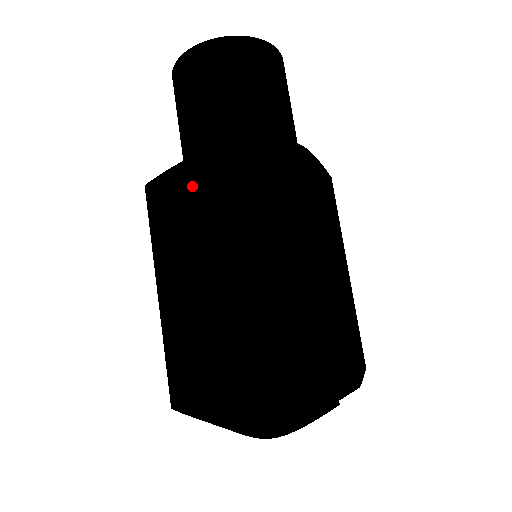
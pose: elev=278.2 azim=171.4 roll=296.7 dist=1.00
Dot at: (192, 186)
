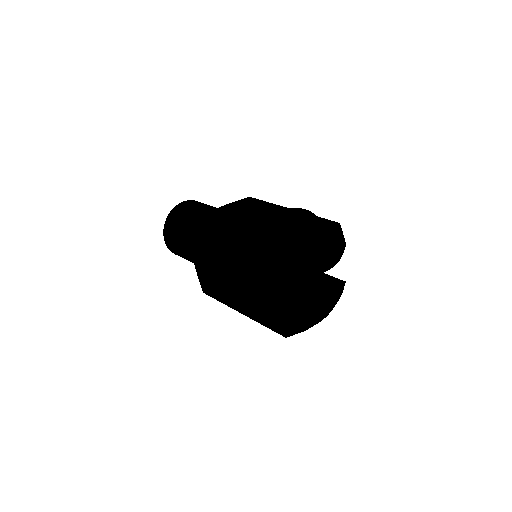
Dot at: (219, 215)
